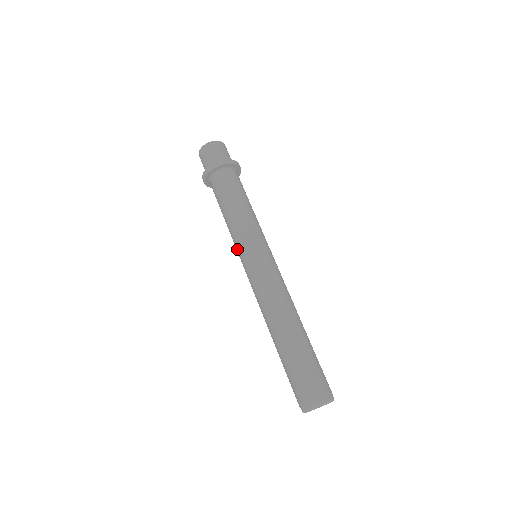
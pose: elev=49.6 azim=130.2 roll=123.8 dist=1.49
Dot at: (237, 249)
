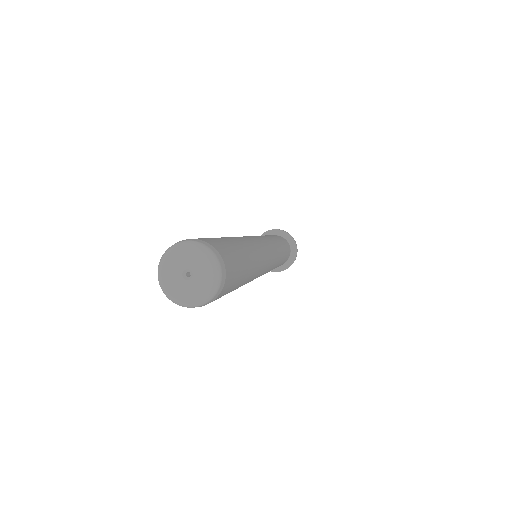
Dot at: occluded
